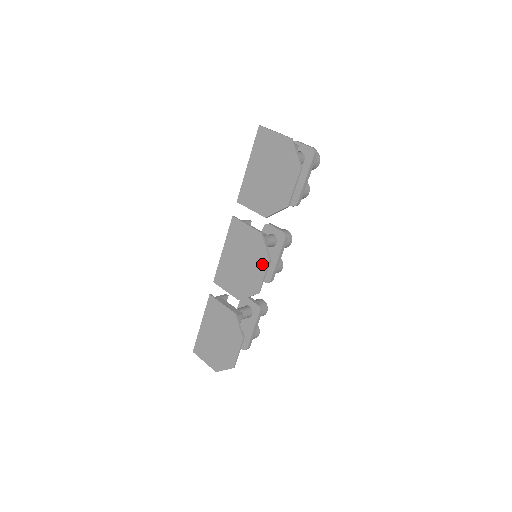
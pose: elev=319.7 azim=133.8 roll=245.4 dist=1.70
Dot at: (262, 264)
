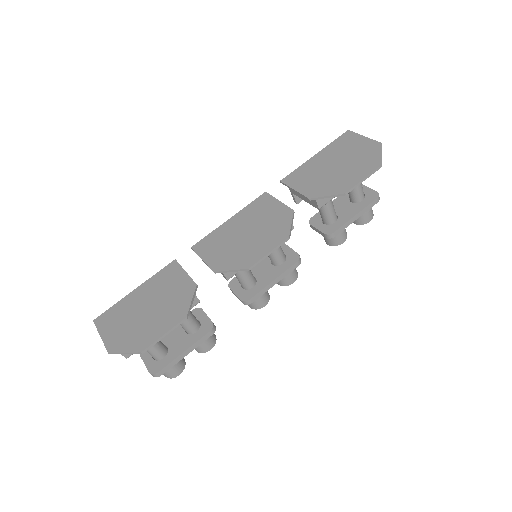
Dot at: (275, 239)
